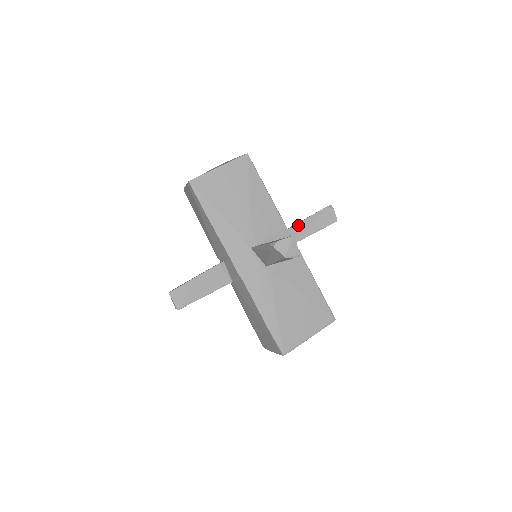
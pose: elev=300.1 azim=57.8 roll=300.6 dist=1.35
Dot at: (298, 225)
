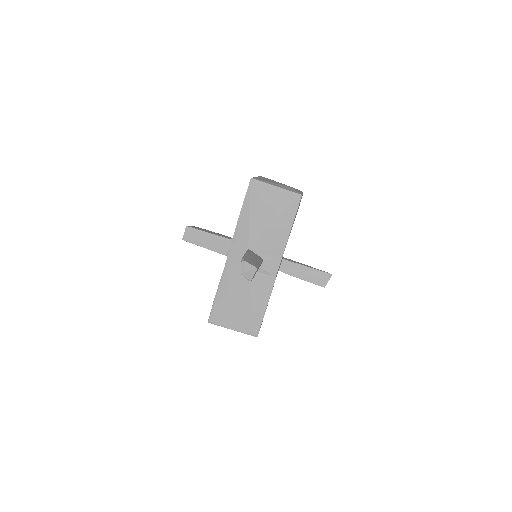
Dot at: (297, 265)
